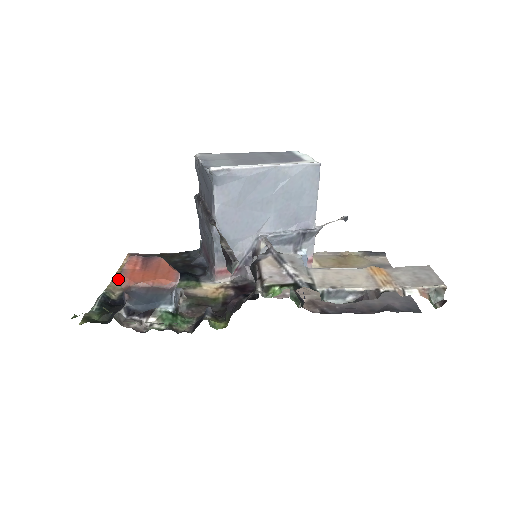
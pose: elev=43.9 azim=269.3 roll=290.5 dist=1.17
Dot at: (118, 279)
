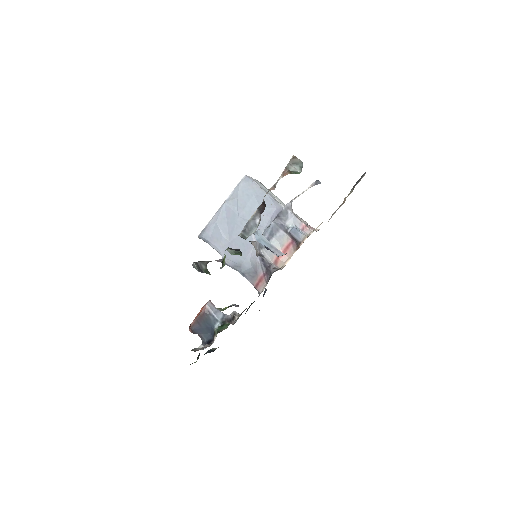
Dot at: occluded
